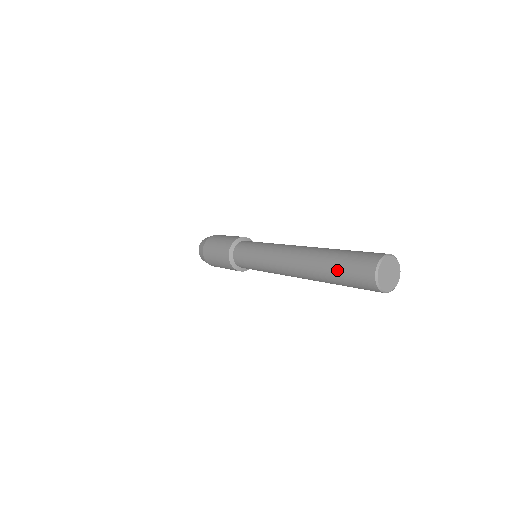
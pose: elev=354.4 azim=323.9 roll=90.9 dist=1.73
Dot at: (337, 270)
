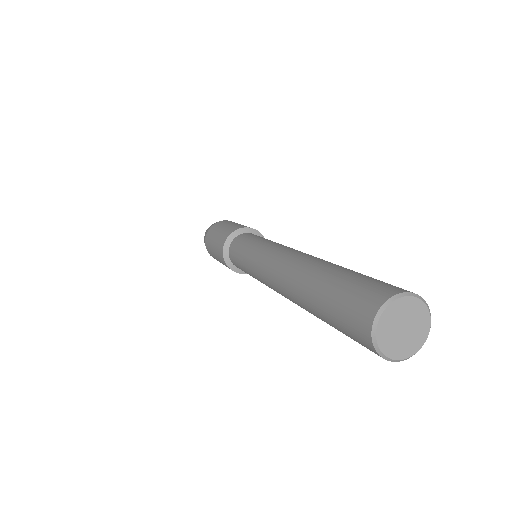
Dot at: (324, 312)
